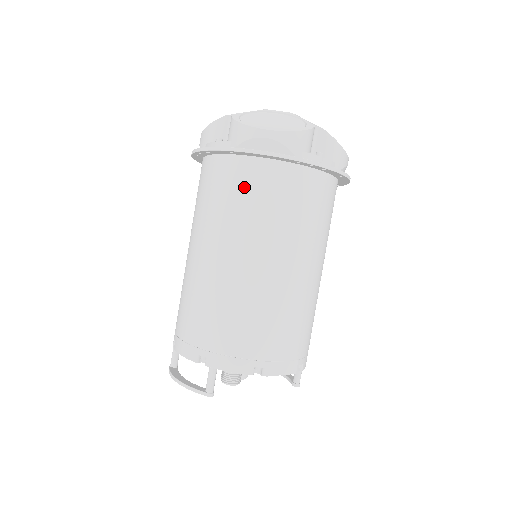
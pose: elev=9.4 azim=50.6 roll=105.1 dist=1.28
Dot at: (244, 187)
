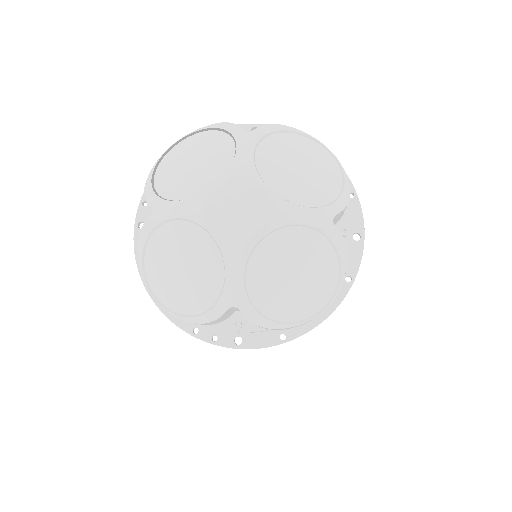
Dot at: occluded
